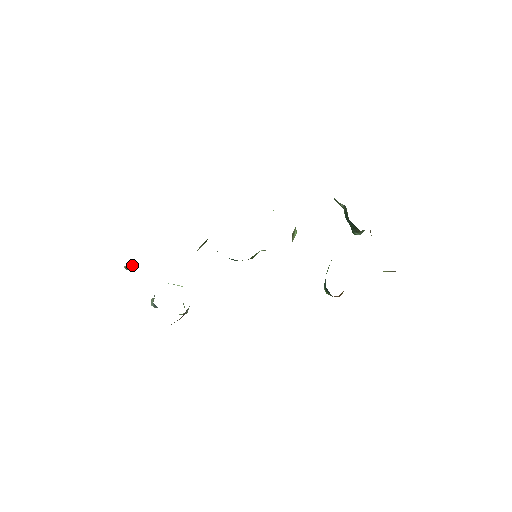
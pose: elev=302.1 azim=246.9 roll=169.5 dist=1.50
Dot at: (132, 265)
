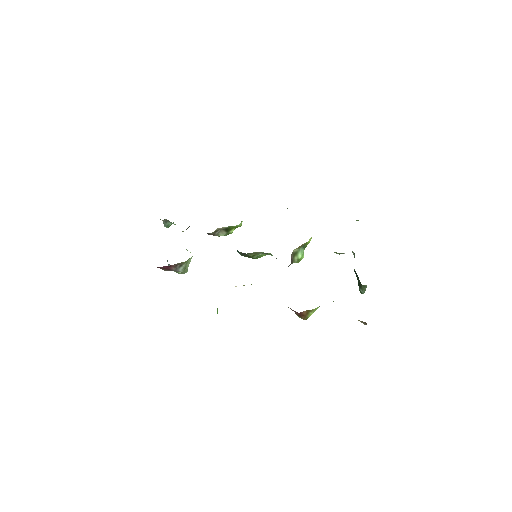
Dot at: (169, 224)
